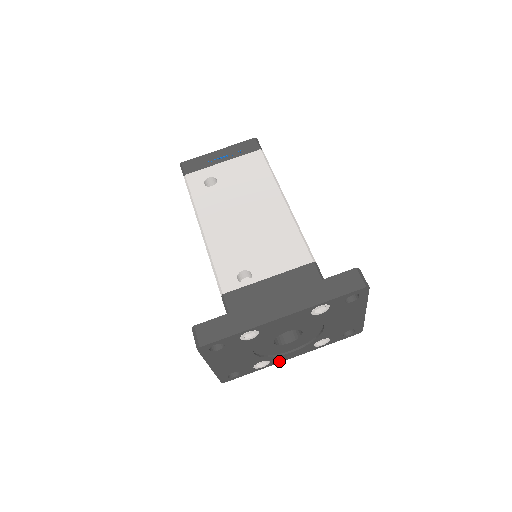
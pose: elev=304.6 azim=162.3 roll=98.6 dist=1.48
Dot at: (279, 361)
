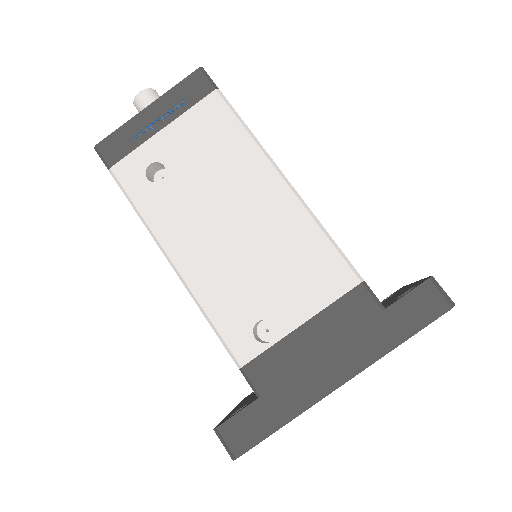
Dot at: occluded
